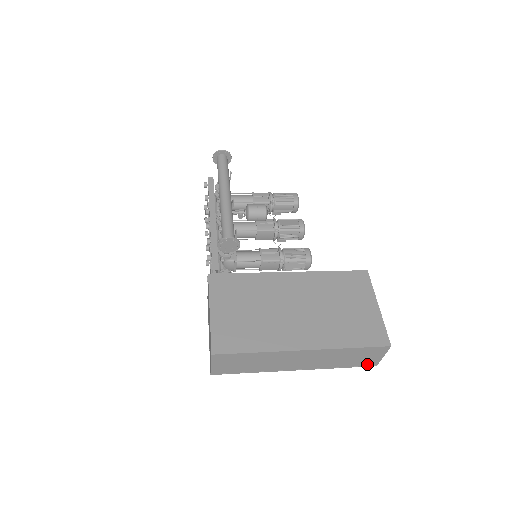
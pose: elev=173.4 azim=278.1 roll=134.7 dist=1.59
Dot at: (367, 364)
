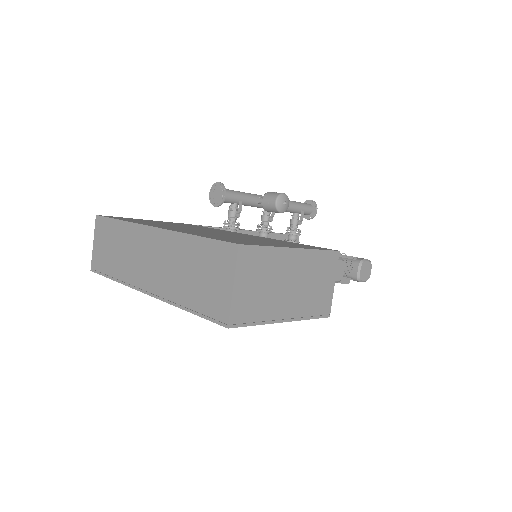
Dot at: (215, 312)
